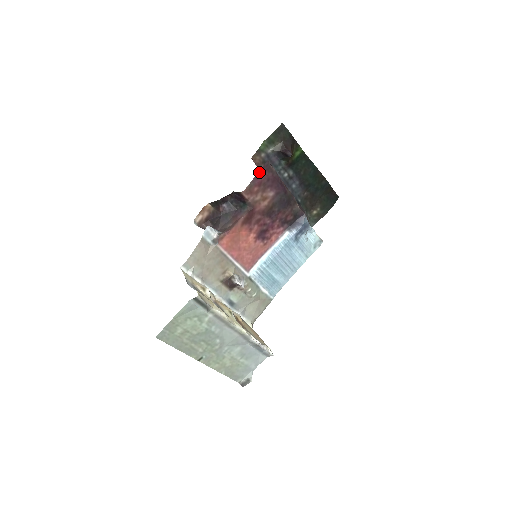
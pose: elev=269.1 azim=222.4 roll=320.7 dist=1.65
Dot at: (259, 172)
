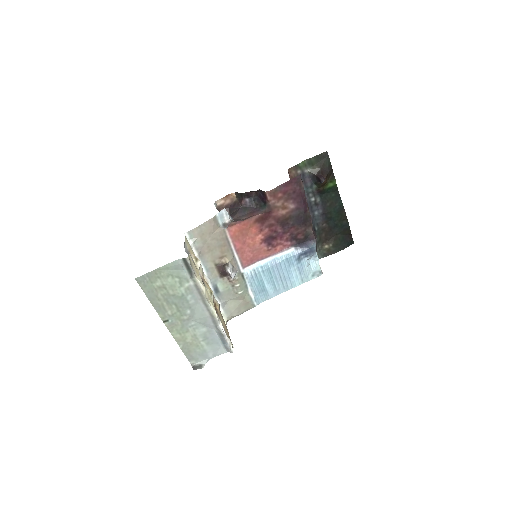
Dot at: (289, 181)
